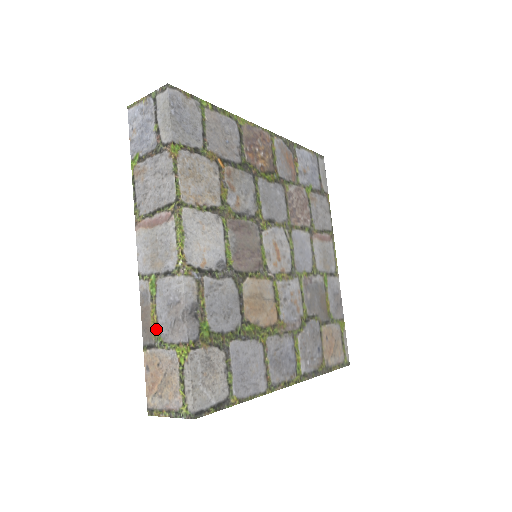
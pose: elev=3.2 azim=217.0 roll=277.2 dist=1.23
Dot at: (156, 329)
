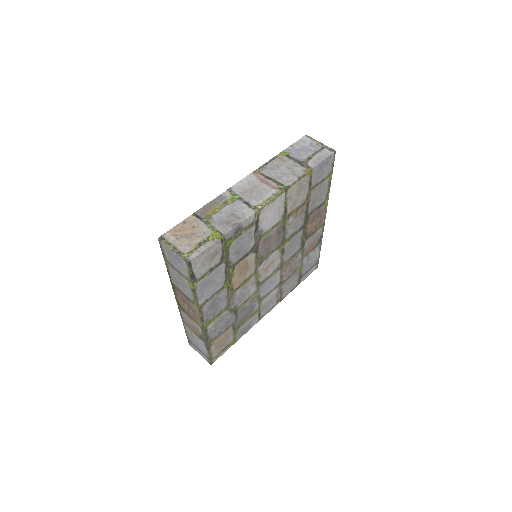
Dot at: (212, 214)
